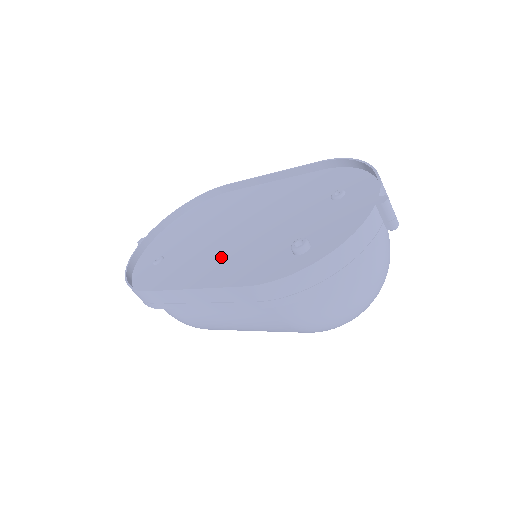
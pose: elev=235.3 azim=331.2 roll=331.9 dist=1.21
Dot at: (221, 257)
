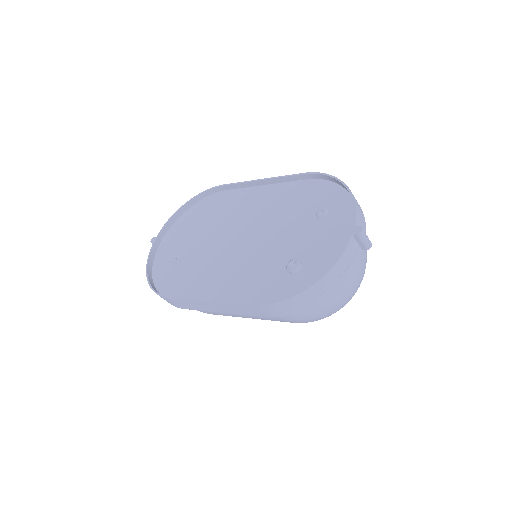
Dot at: (228, 267)
